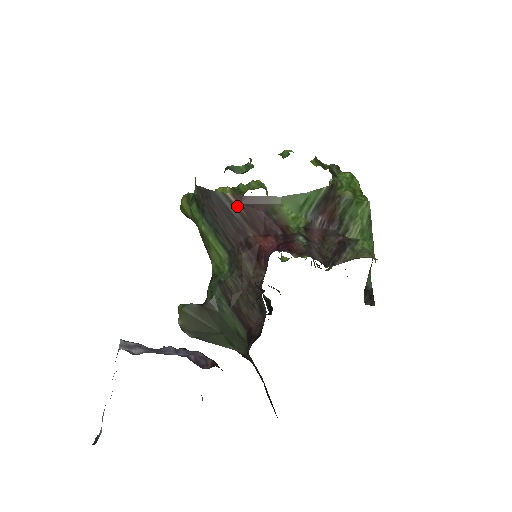
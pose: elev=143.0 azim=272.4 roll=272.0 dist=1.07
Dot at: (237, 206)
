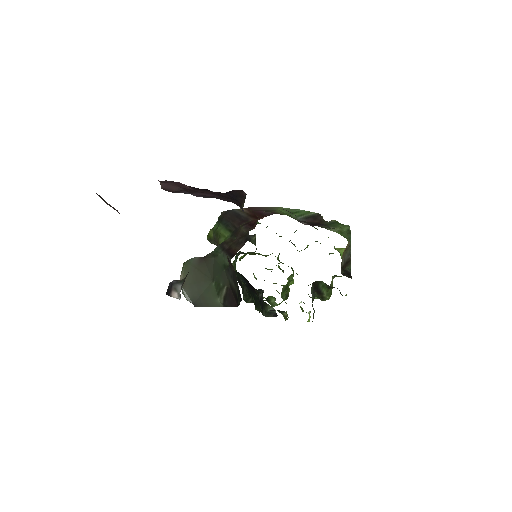
Dot at: (246, 212)
